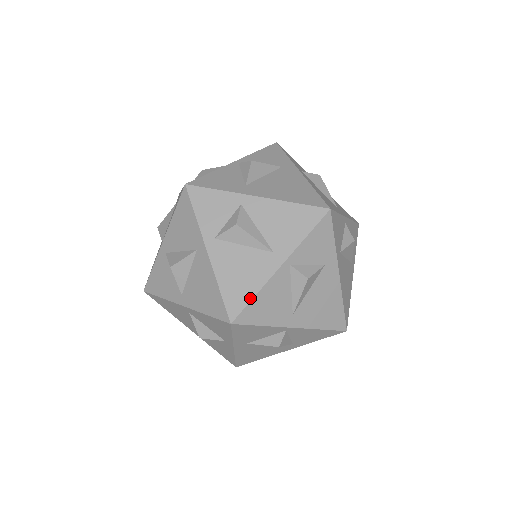
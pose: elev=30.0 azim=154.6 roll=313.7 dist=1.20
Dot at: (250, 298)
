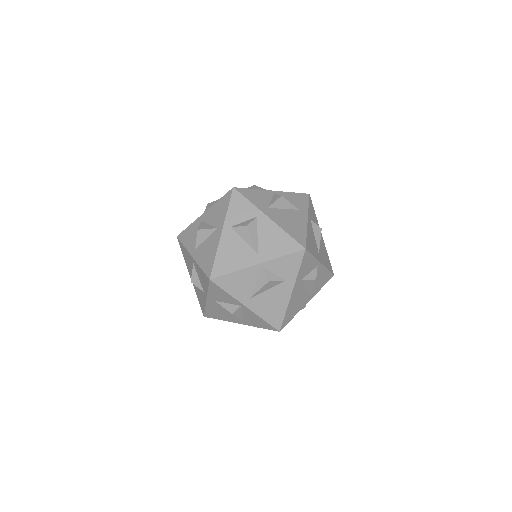
Dot at: (229, 272)
